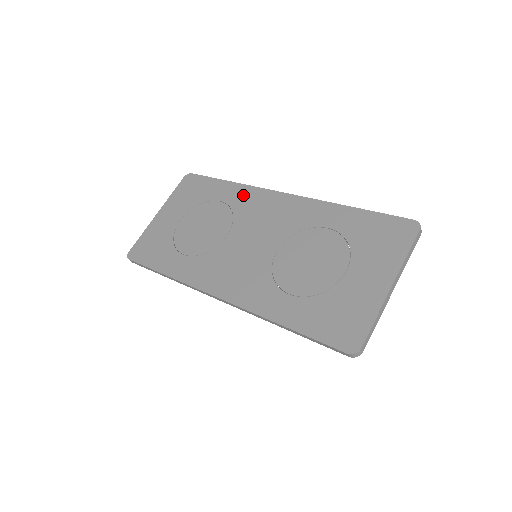
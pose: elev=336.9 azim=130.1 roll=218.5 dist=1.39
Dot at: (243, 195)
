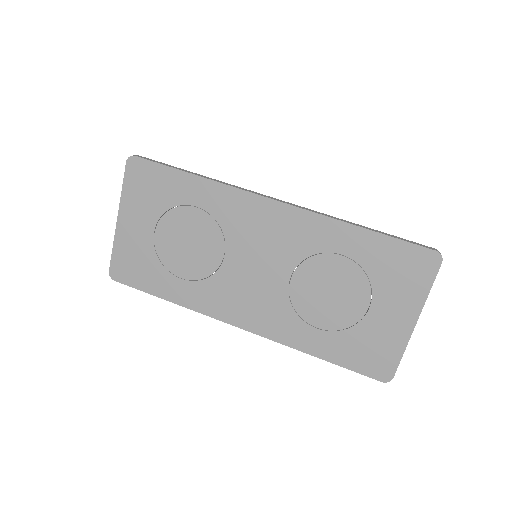
Dot at: (224, 200)
